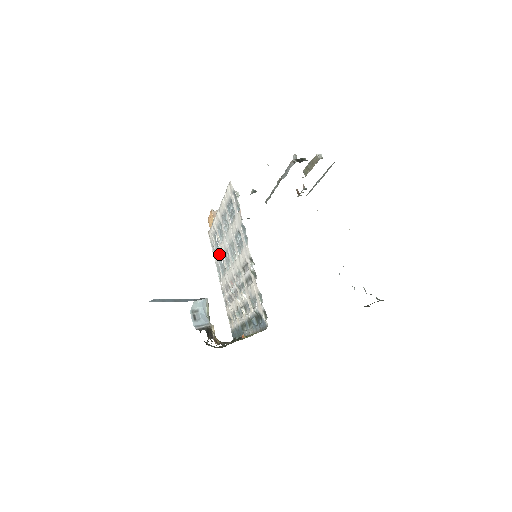
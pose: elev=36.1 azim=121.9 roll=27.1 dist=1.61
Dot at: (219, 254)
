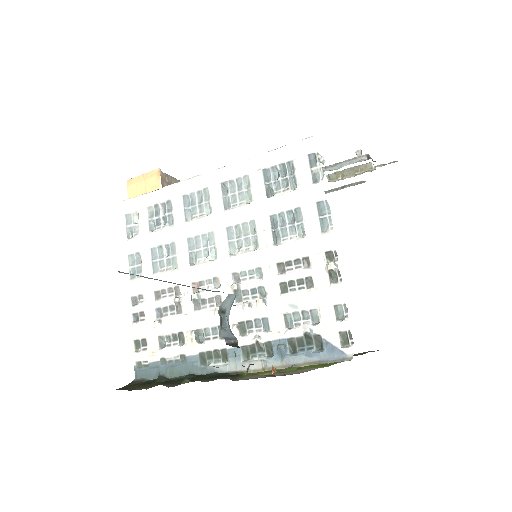
Dot at: (162, 237)
